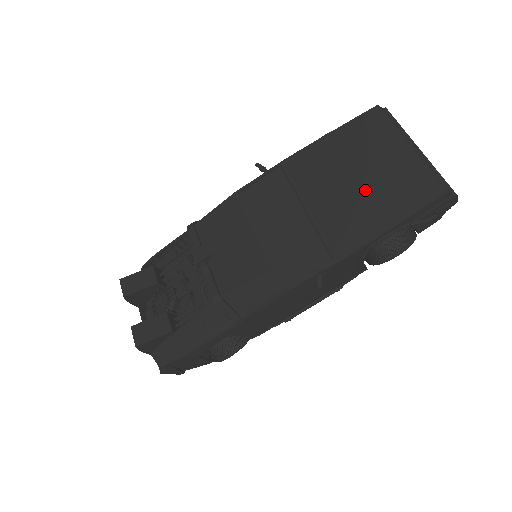
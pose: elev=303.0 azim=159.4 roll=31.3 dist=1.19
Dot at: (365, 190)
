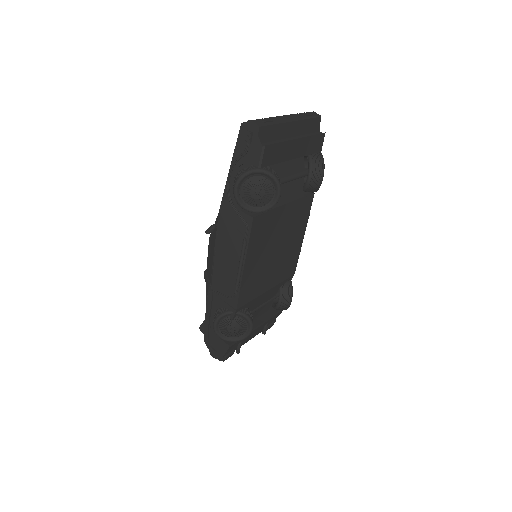
Dot at: occluded
